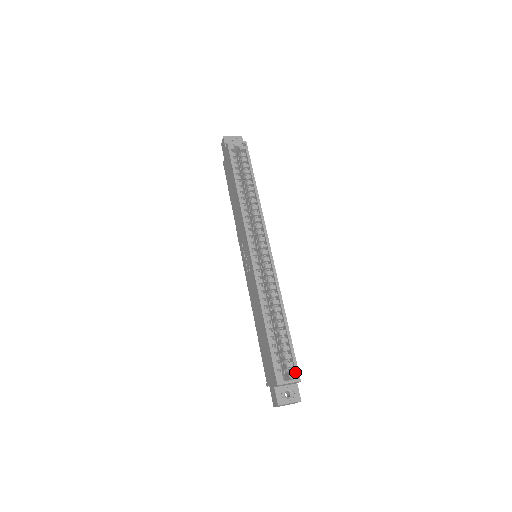
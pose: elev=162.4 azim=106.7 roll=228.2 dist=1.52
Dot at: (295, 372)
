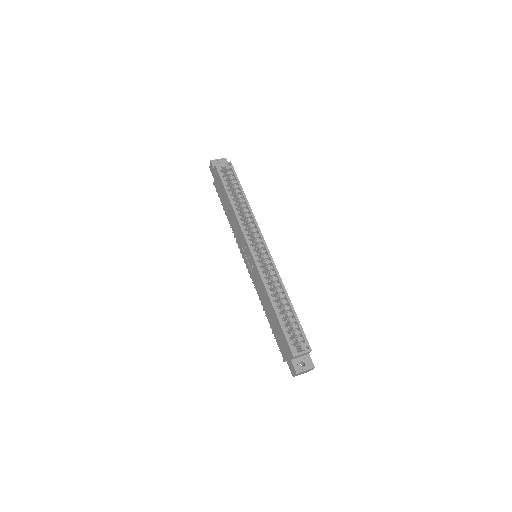
Dot at: (306, 344)
